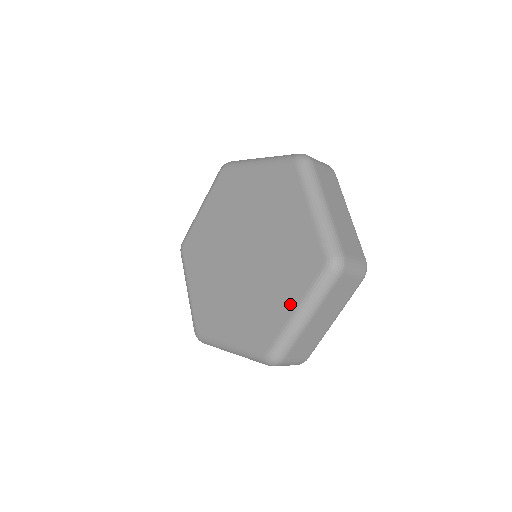
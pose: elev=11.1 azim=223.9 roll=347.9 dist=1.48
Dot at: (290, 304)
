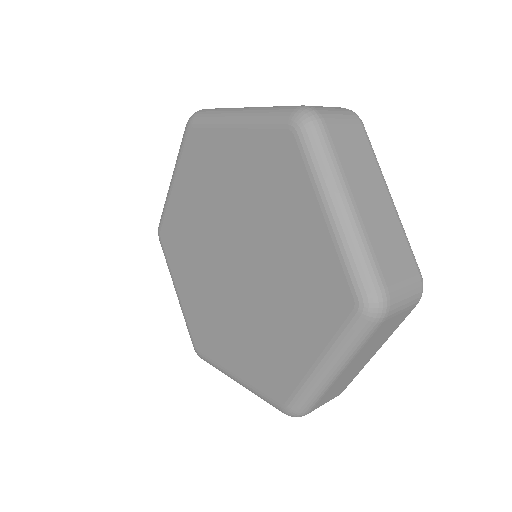
Dot at: (309, 352)
